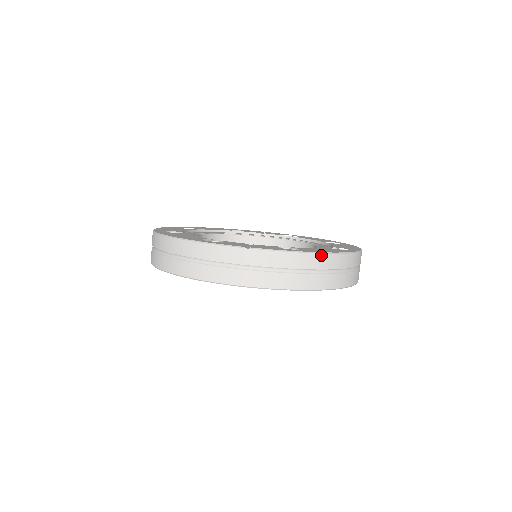
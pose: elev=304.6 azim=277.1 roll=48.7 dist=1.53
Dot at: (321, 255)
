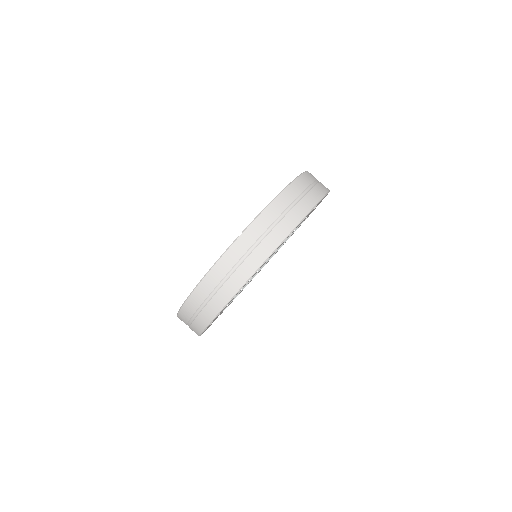
Dot at: (286, 189)
